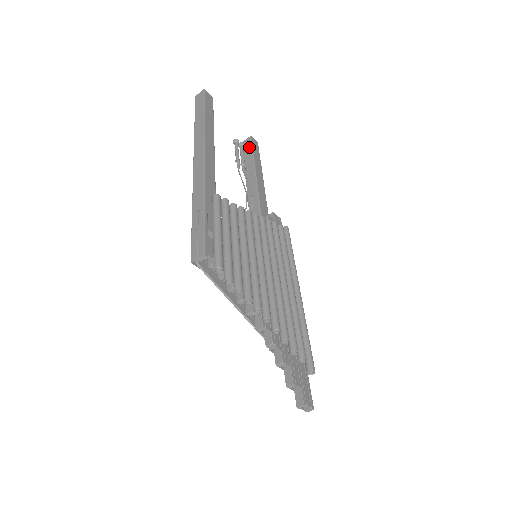
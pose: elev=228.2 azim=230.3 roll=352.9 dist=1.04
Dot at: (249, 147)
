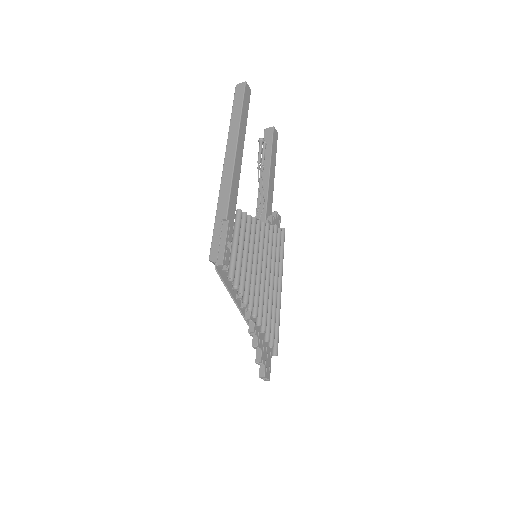
Dot at: (270, 138)
